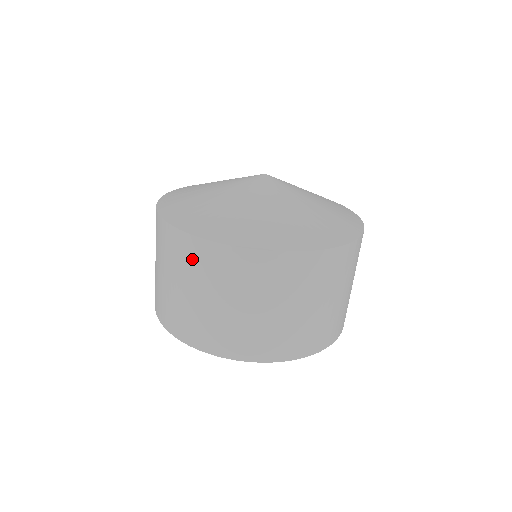
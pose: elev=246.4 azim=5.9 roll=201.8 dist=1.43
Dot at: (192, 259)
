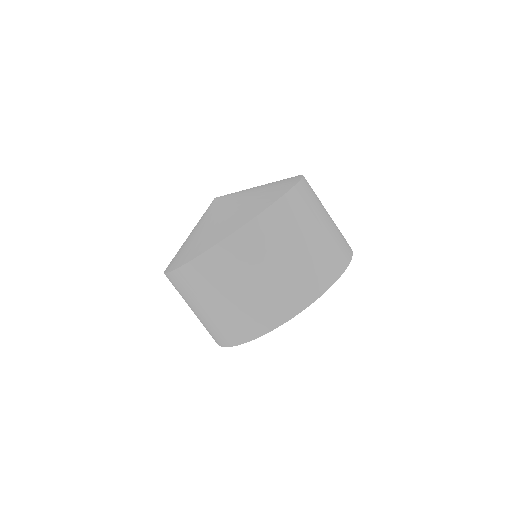
Dot at: occluded
